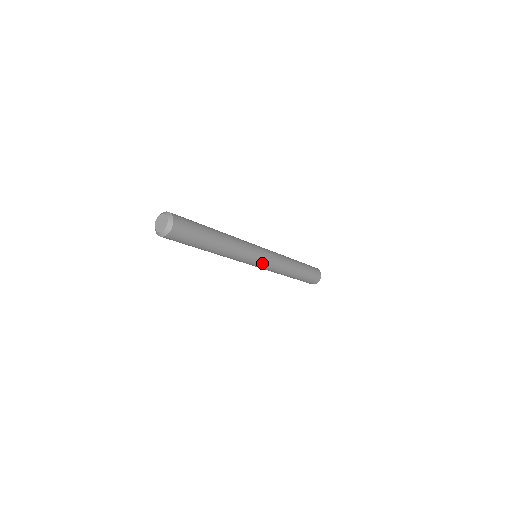
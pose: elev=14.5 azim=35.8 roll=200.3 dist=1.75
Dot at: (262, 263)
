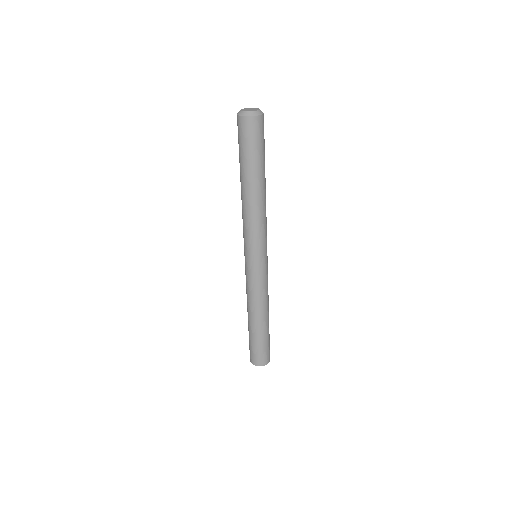
Dot at: (266, 260)
